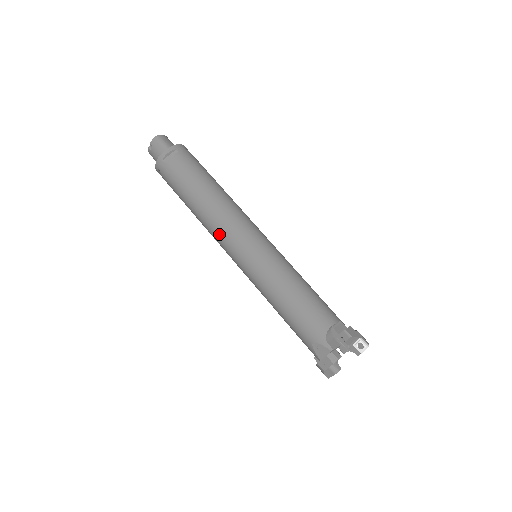
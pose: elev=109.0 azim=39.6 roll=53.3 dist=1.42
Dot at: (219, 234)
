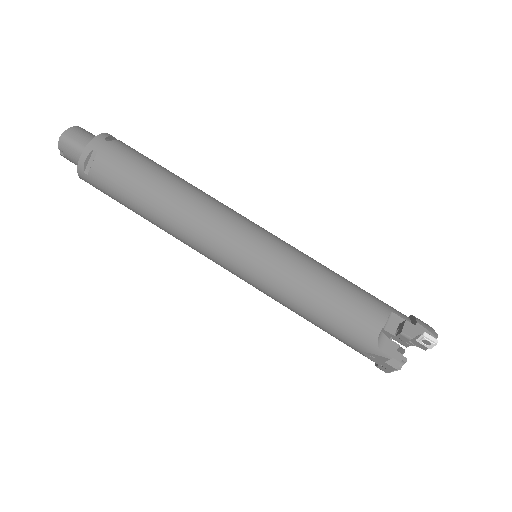
Dot at: (198, 249)
